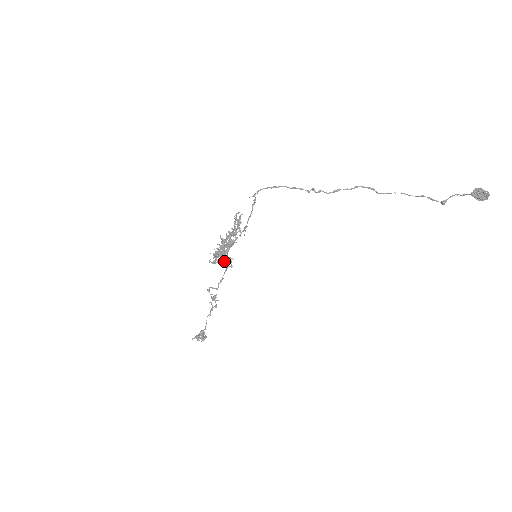
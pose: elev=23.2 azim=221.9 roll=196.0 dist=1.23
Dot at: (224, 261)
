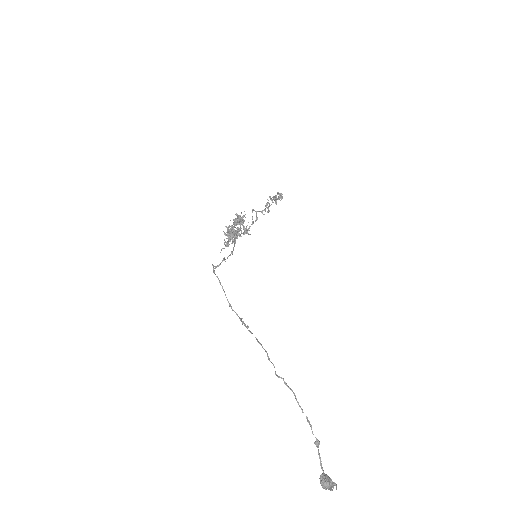
Dot at: occluded
